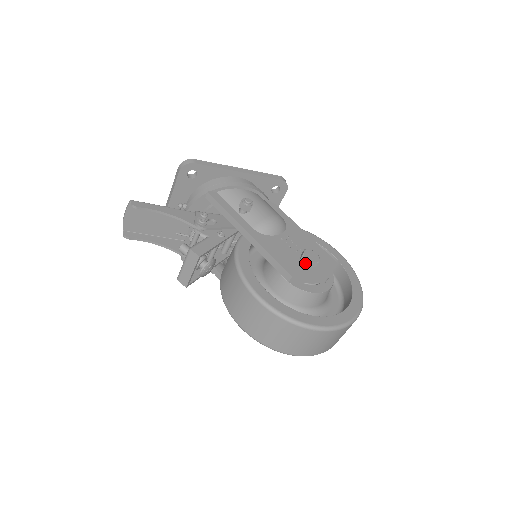
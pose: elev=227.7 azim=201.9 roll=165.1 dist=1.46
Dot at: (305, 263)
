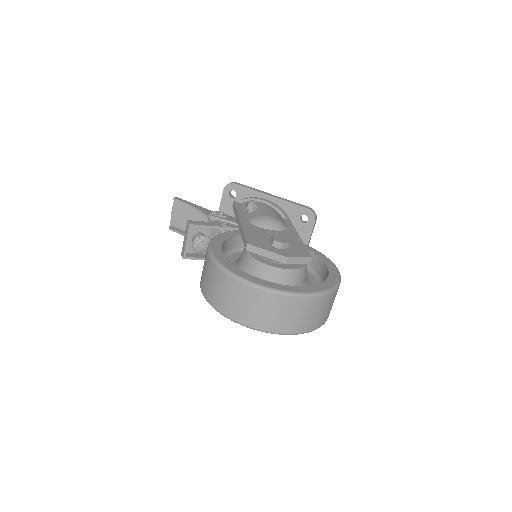
Dot at: (272, 243)
